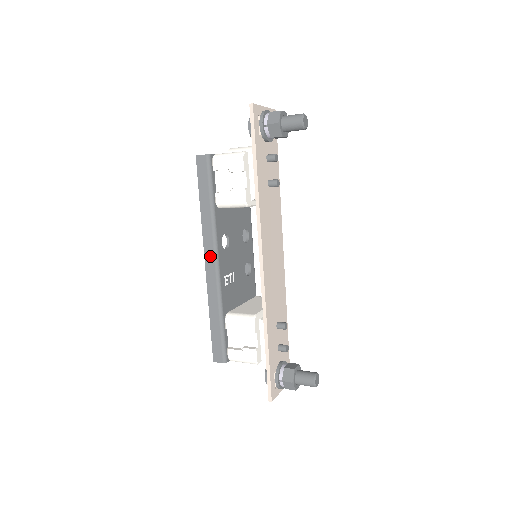
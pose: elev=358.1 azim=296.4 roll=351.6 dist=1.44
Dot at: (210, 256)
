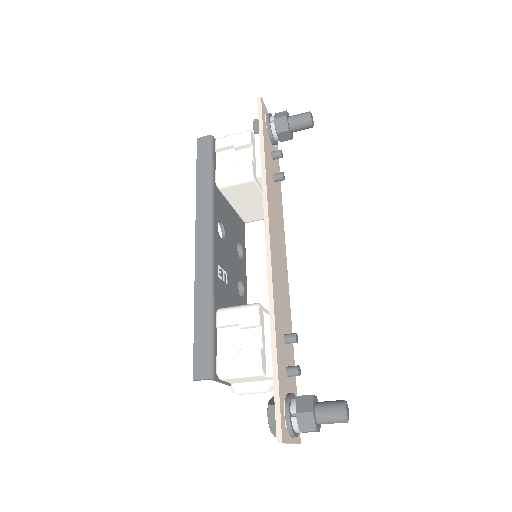
Dot at: (203, 235)
